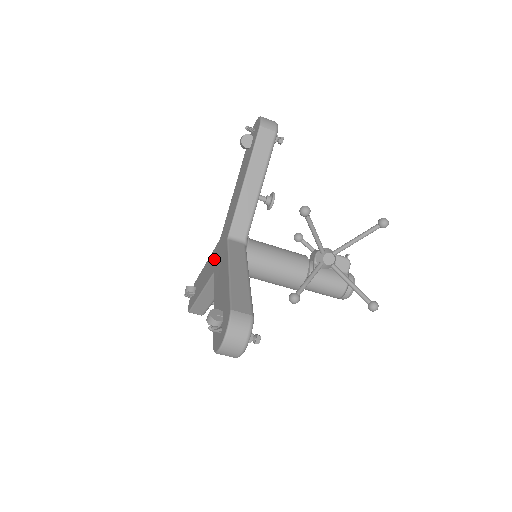
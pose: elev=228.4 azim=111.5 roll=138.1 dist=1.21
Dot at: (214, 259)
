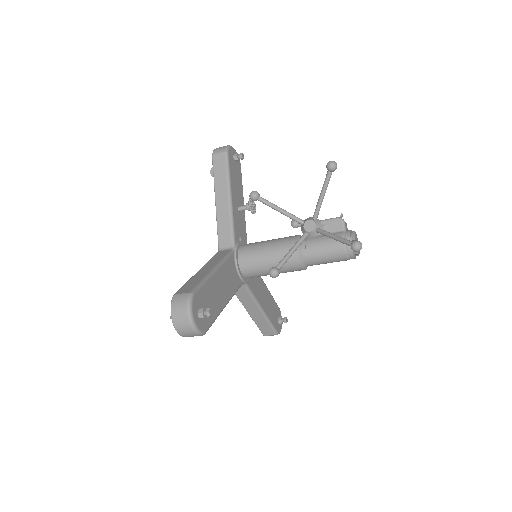
Dot at: occluded
